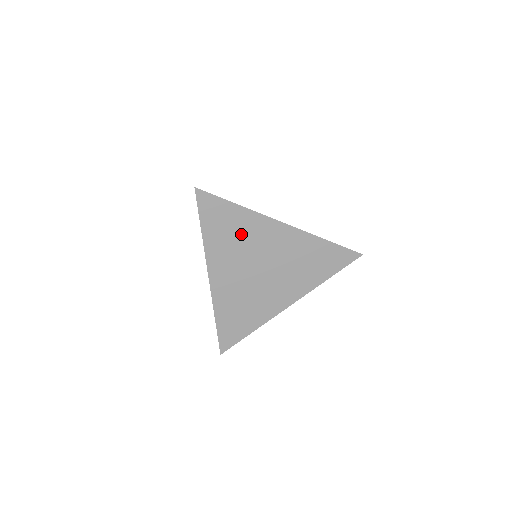
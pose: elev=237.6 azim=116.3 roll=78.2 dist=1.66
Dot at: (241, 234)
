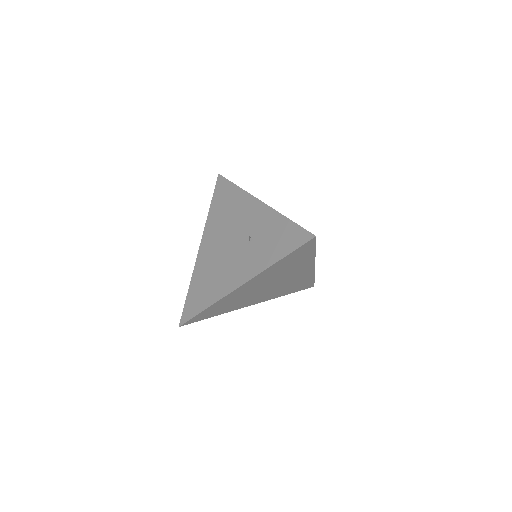
Dot at: (292, 267)
